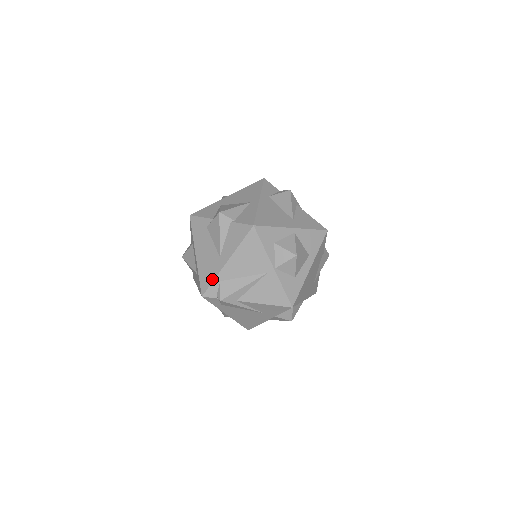
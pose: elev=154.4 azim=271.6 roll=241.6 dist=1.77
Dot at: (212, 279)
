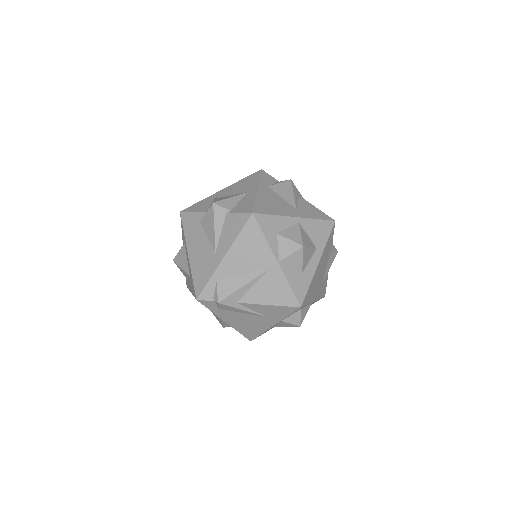
Dot at: (207, 278)
